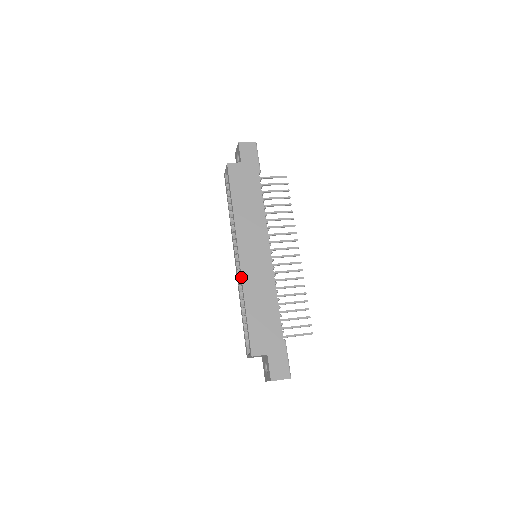
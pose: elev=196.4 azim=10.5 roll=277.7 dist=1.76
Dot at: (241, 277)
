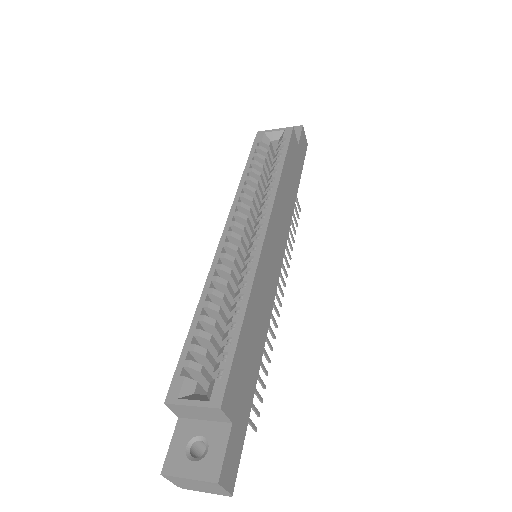
Dot at: (257, 263)
